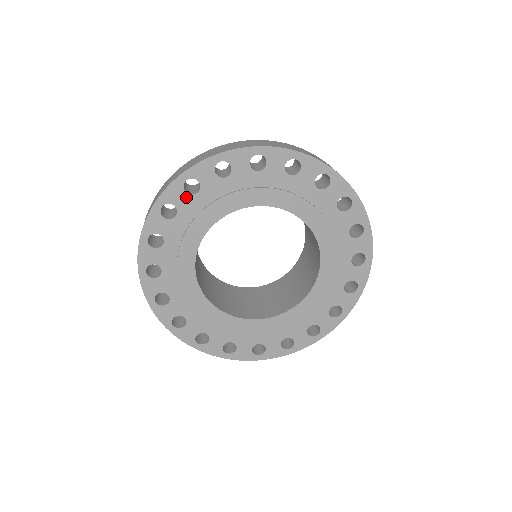
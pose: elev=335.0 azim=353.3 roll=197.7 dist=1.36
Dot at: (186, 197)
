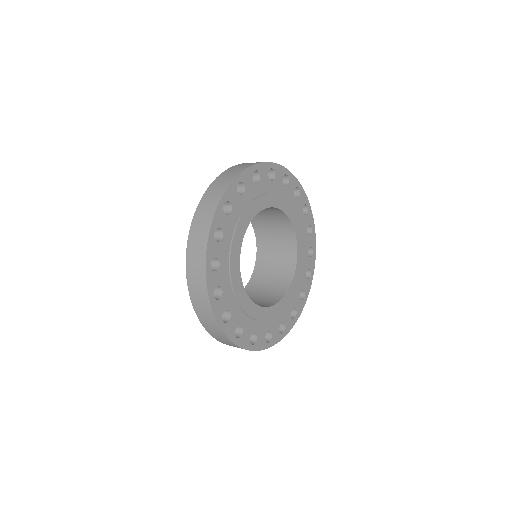
Dot at: (237, 197)
